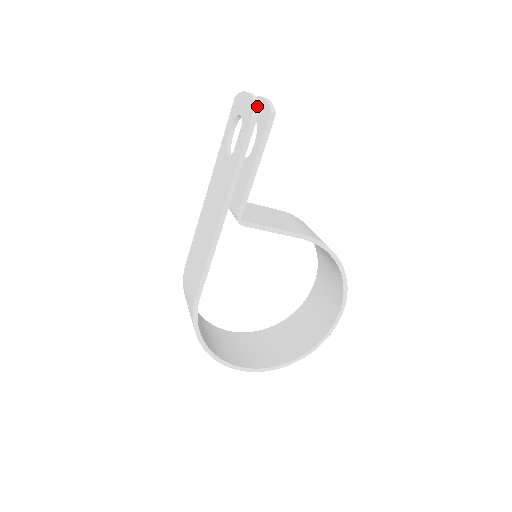
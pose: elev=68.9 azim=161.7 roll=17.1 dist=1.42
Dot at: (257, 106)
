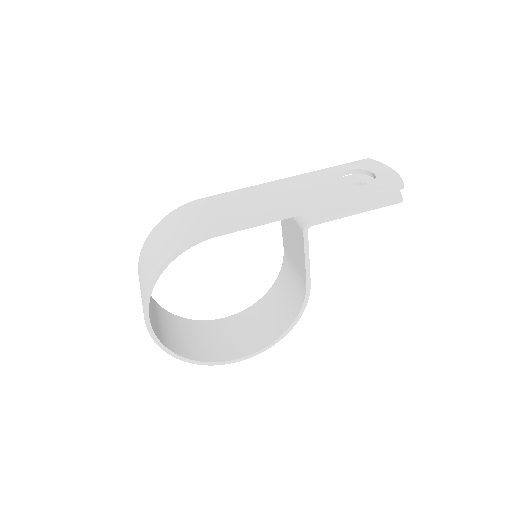
Dot at: occluded
